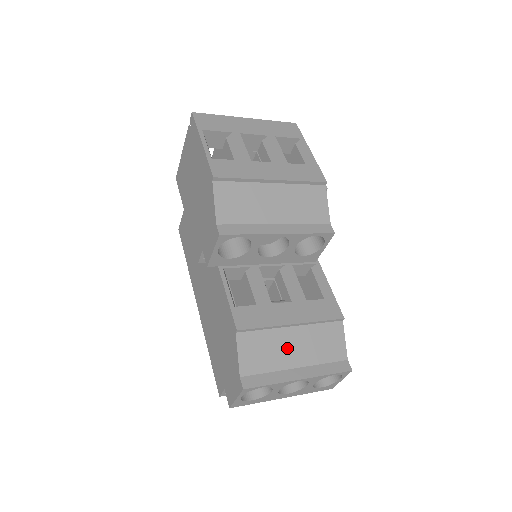
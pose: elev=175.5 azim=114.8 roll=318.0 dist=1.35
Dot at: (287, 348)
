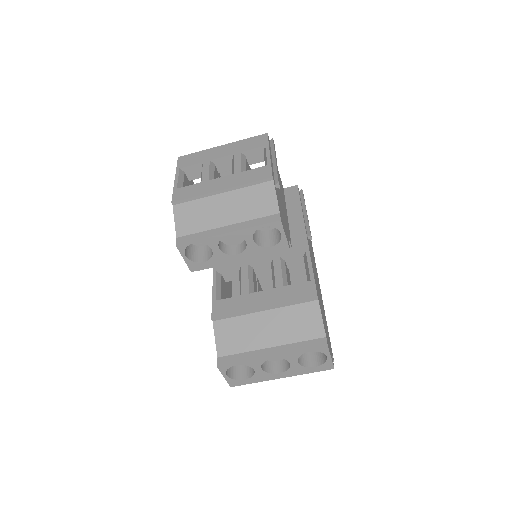
Dot at: (260, 330)
